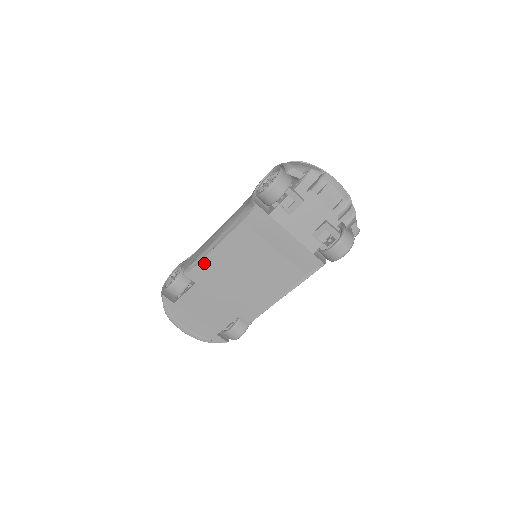
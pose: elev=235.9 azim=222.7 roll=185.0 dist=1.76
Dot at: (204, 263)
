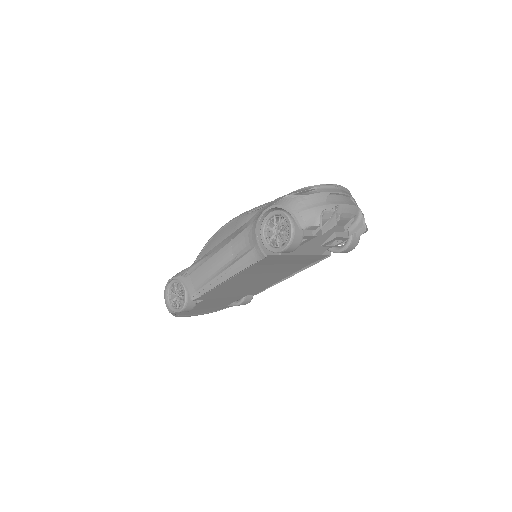
Dot at: (212, 291)
